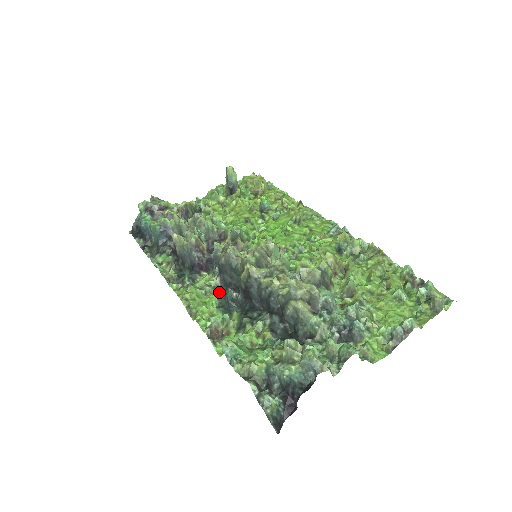
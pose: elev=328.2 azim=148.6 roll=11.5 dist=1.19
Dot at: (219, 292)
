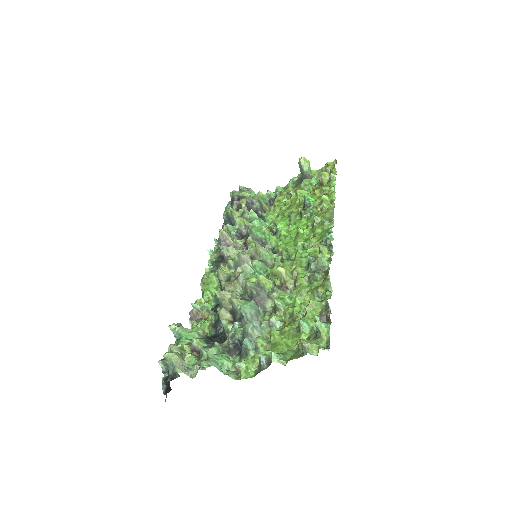
Dot at: occluded
